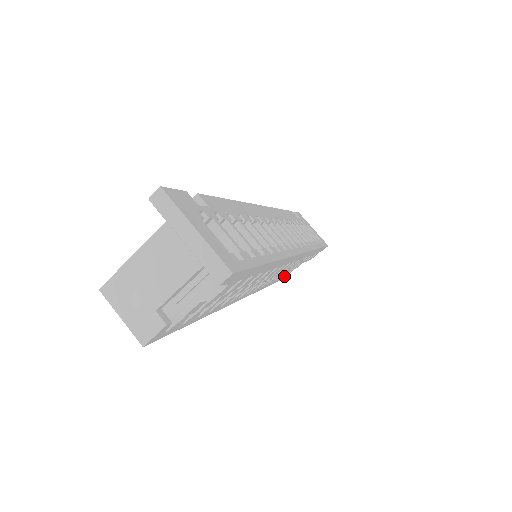
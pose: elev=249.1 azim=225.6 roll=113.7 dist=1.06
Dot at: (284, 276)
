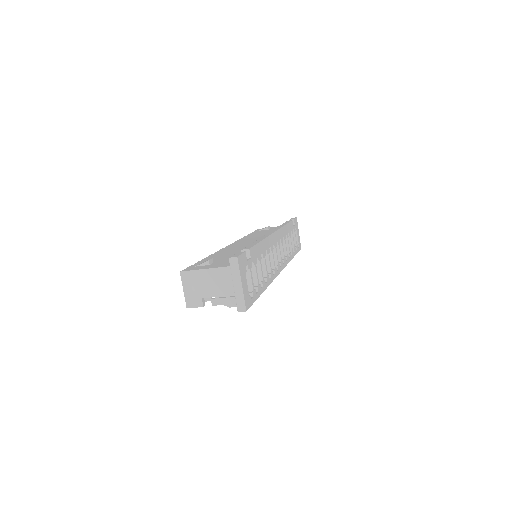
Dot at: occluded
